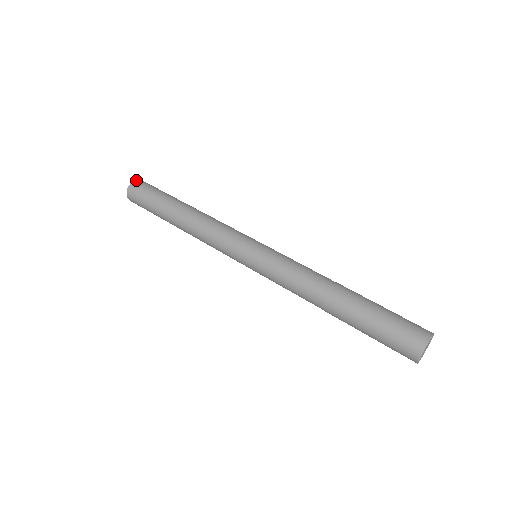
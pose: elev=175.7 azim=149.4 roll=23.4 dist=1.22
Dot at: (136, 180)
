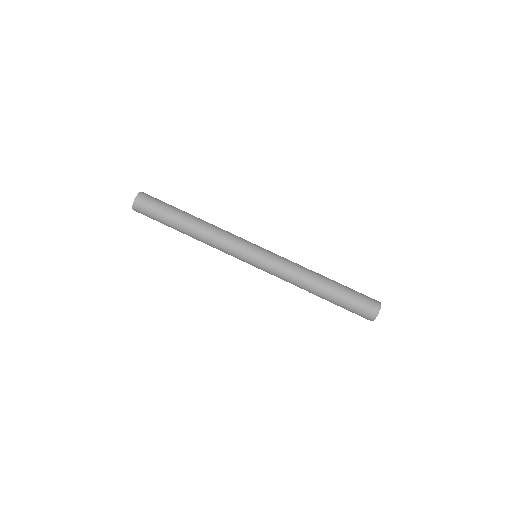
Dot at: (138, 196)
